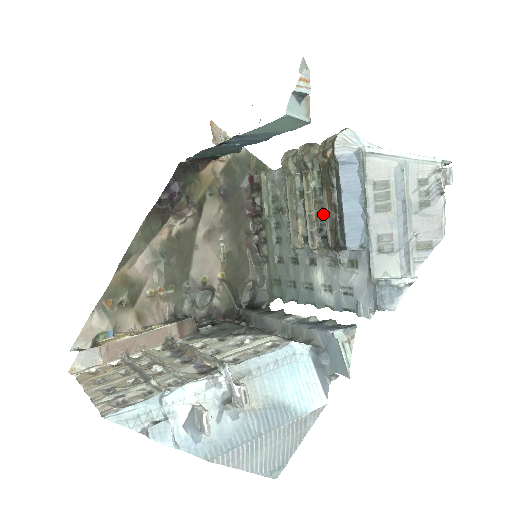
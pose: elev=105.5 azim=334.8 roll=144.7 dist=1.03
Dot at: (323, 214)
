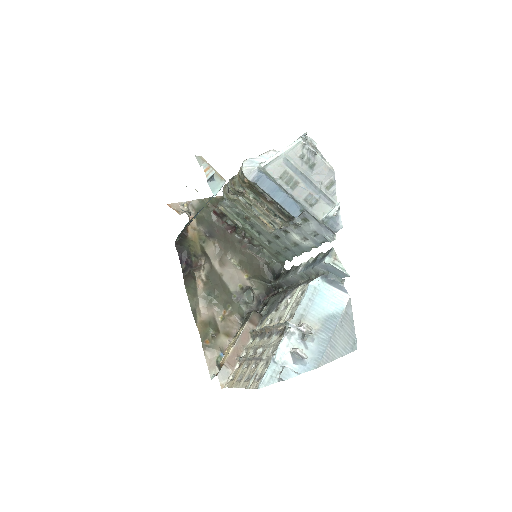
Dot at: occluded
